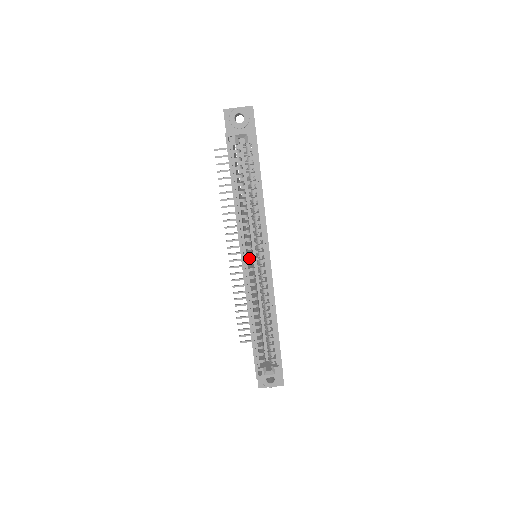
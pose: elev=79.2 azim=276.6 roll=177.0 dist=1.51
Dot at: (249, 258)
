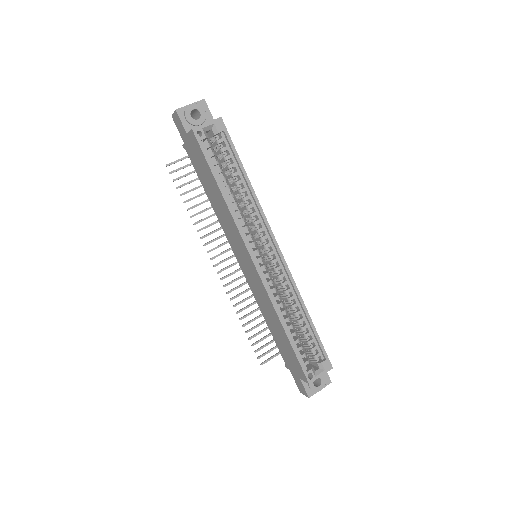
Dot at: occluded
